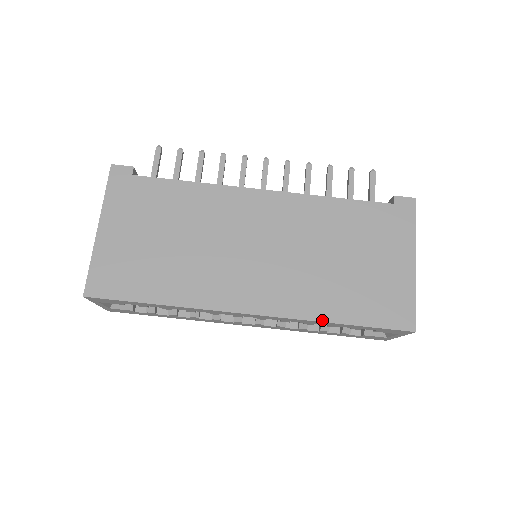
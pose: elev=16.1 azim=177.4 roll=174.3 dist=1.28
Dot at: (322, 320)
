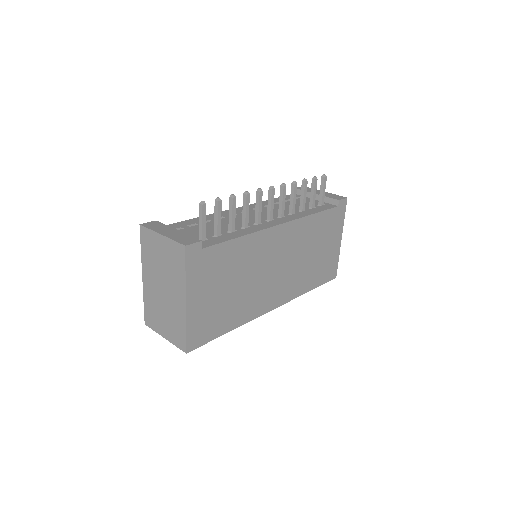
Dot at: occluded
